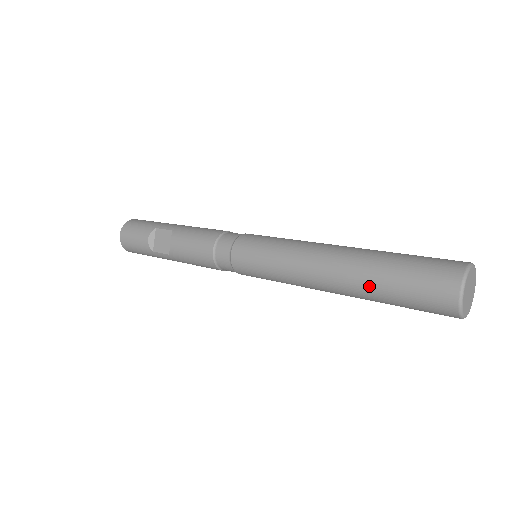
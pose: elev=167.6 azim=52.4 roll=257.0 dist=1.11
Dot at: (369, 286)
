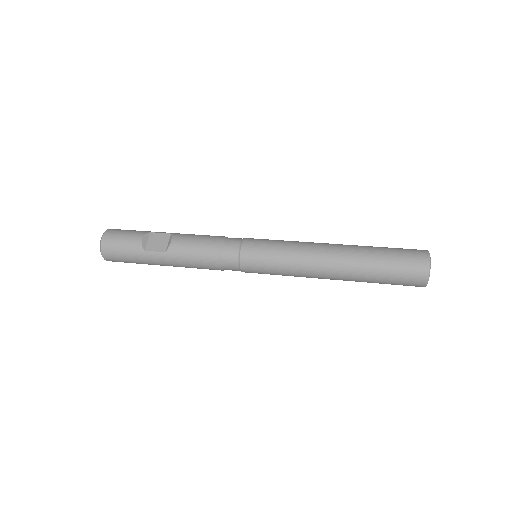
Dot at: (366, 262)
